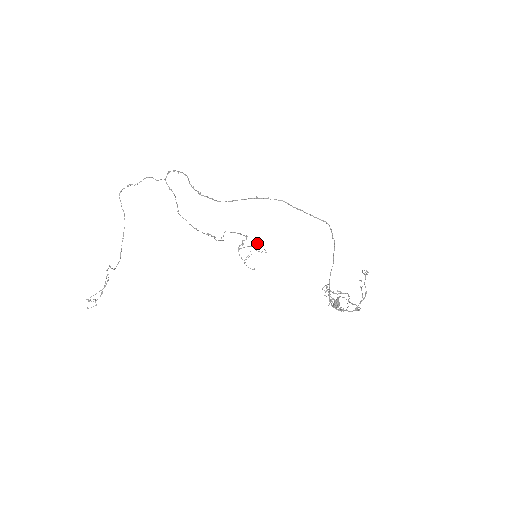
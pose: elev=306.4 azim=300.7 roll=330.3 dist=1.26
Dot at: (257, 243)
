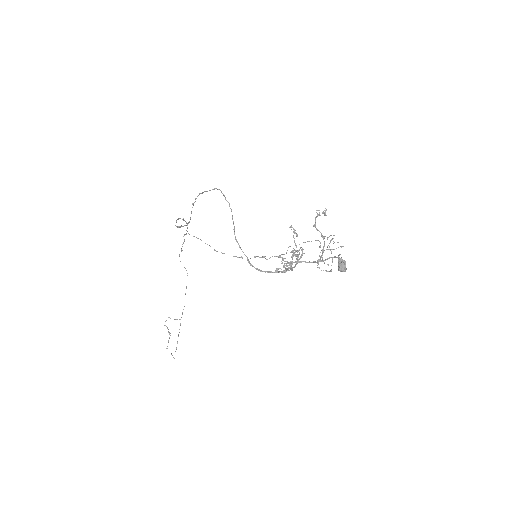
Dot at: occluded
